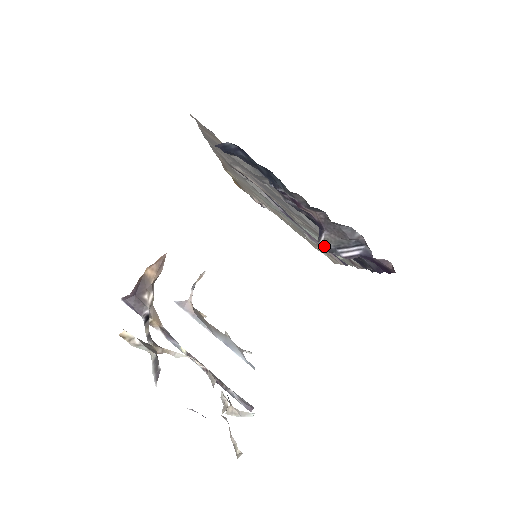
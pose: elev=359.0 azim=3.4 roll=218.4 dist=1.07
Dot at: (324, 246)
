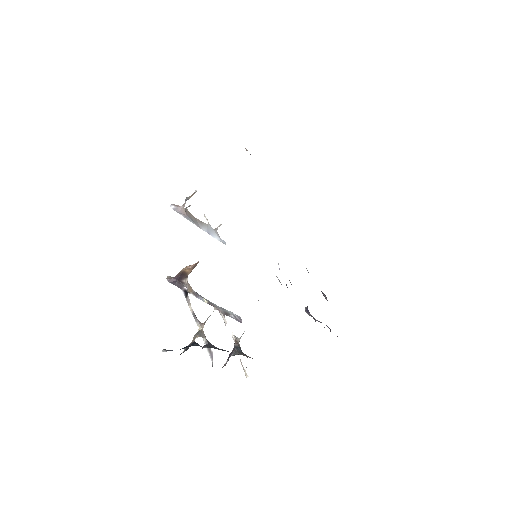
Dot at: occluded
